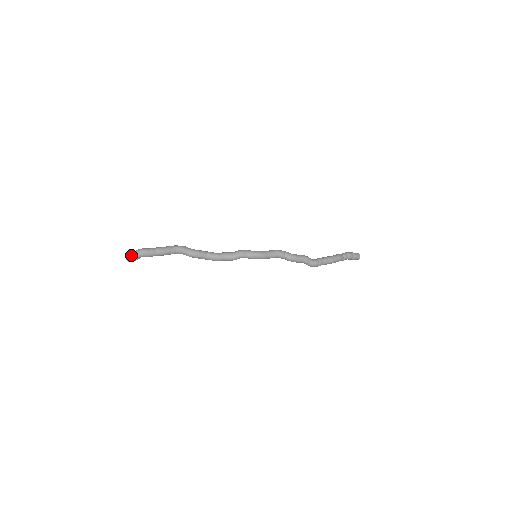
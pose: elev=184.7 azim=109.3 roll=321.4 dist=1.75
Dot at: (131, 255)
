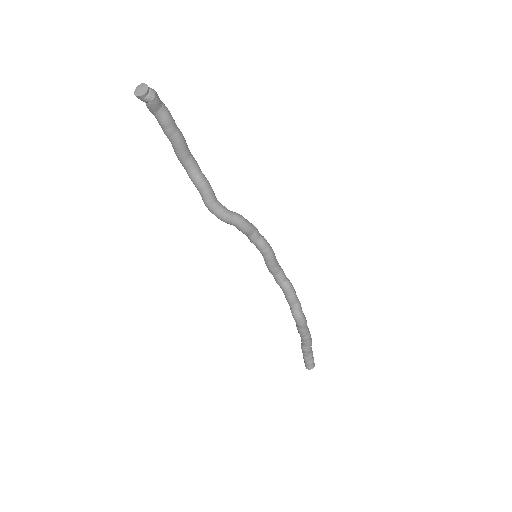
Dot at: occluded
